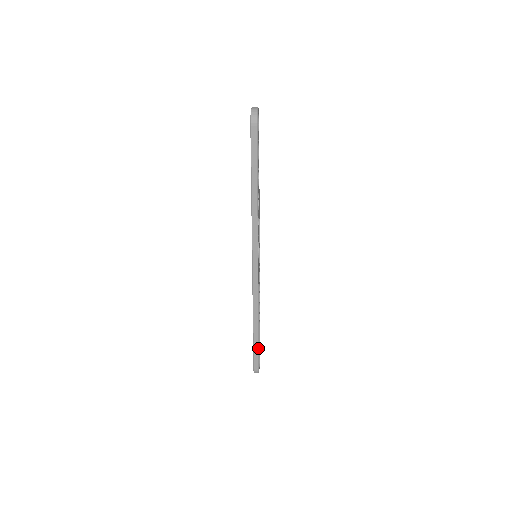
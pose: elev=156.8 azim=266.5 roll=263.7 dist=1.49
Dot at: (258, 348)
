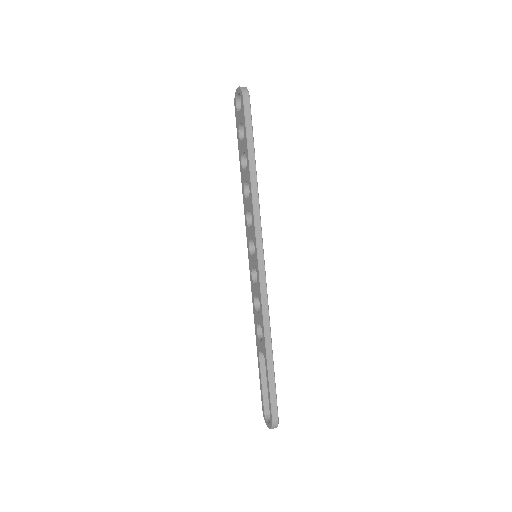
Dot at: (275, 383)
